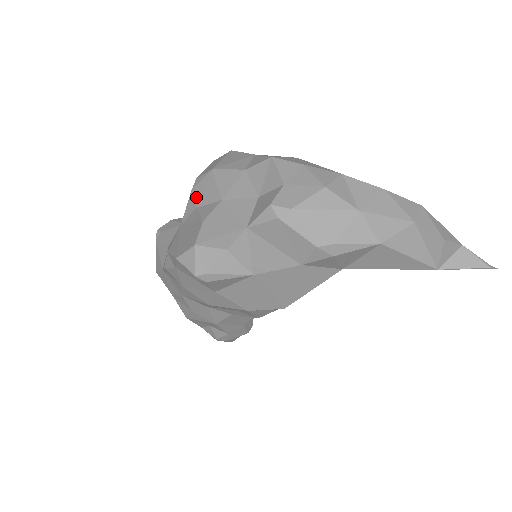
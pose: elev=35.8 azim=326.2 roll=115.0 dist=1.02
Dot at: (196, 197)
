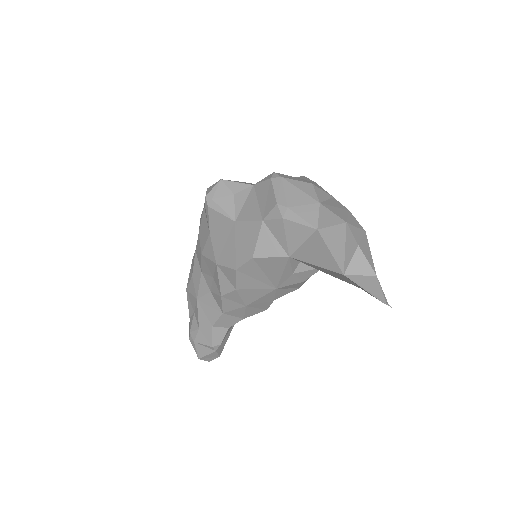
Dot at: occluded
